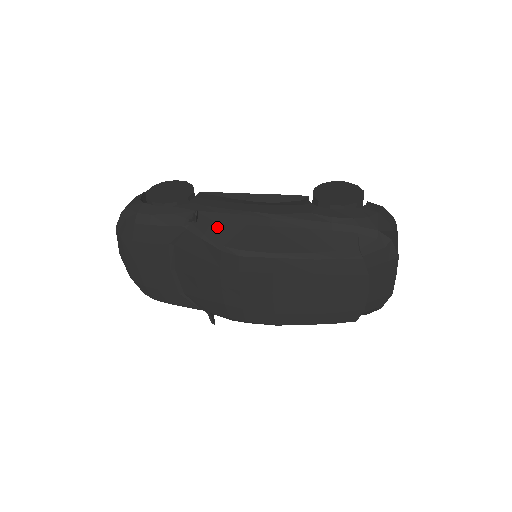
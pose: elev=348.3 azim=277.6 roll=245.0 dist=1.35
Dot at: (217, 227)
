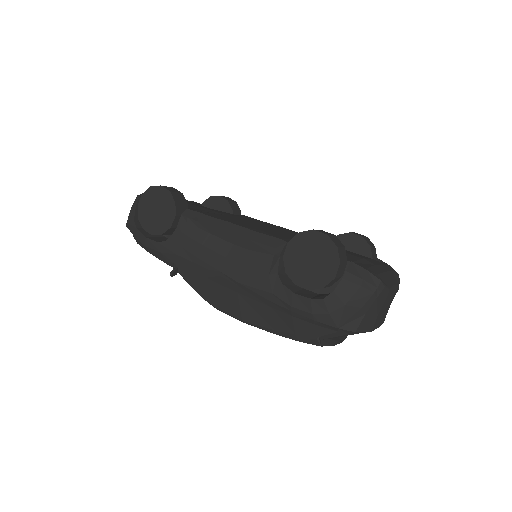
Dot at: (196, 278)
